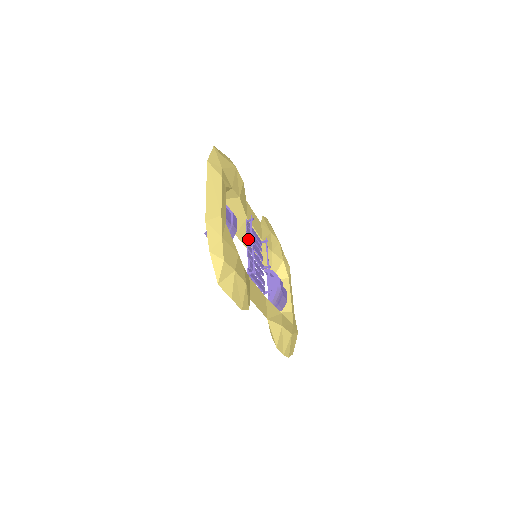
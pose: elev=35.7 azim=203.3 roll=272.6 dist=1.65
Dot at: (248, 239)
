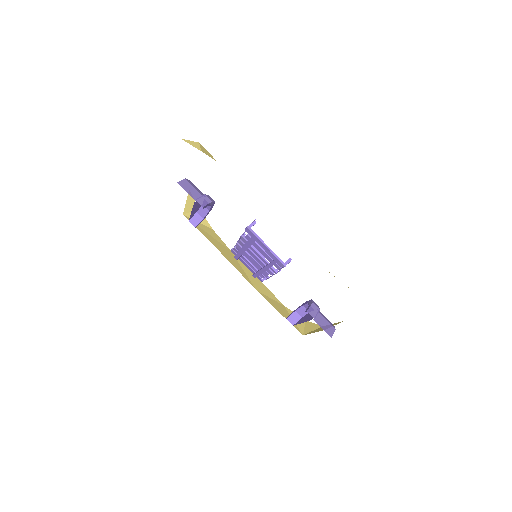
Dot at: (238, 245)
